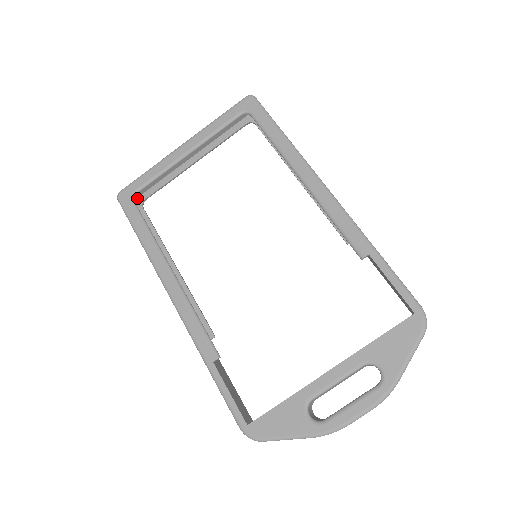
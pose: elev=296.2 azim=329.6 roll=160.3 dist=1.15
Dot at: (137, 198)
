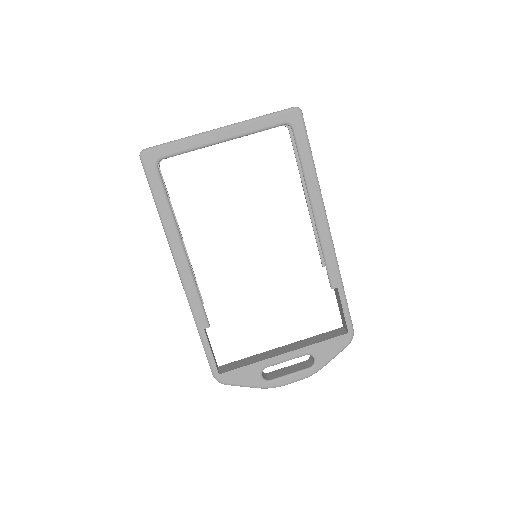
Dot at: occluded
